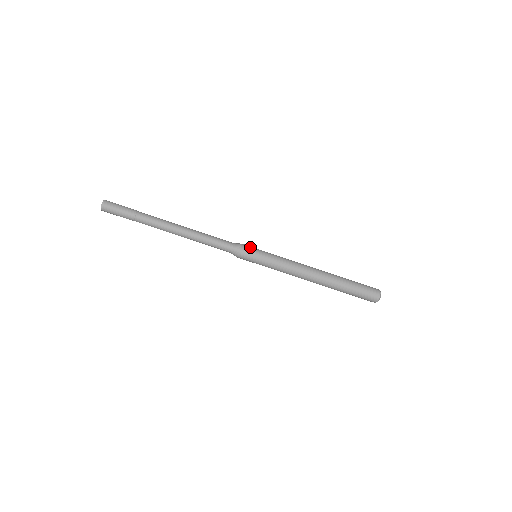
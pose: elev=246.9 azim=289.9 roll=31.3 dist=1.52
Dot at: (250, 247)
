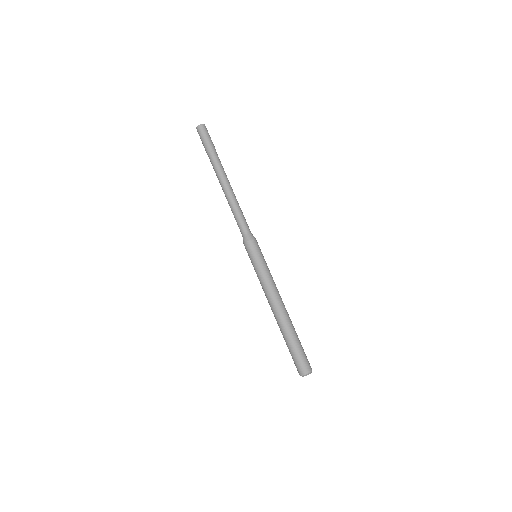
Dot at: occluded
